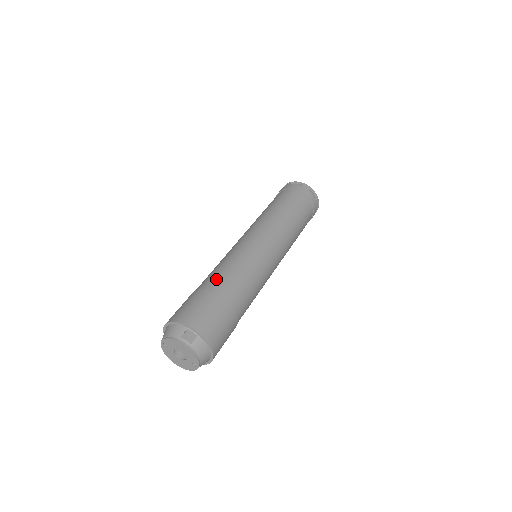
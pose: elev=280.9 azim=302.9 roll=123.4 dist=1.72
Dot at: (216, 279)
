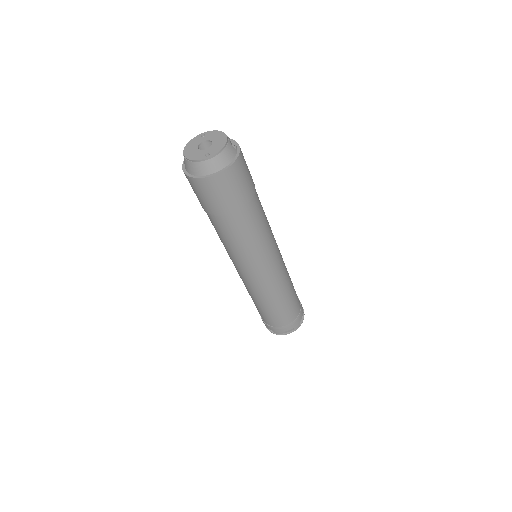
Dot at: occluded
